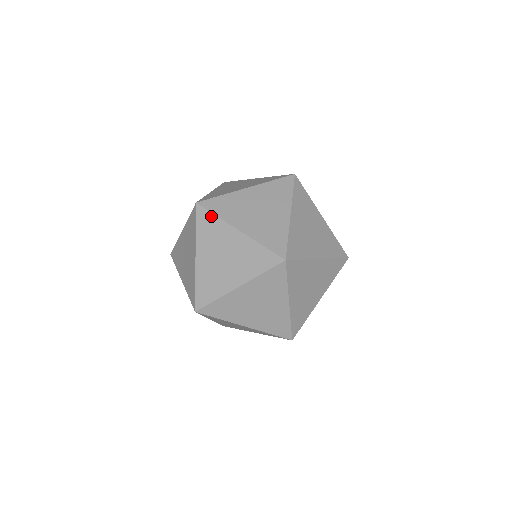
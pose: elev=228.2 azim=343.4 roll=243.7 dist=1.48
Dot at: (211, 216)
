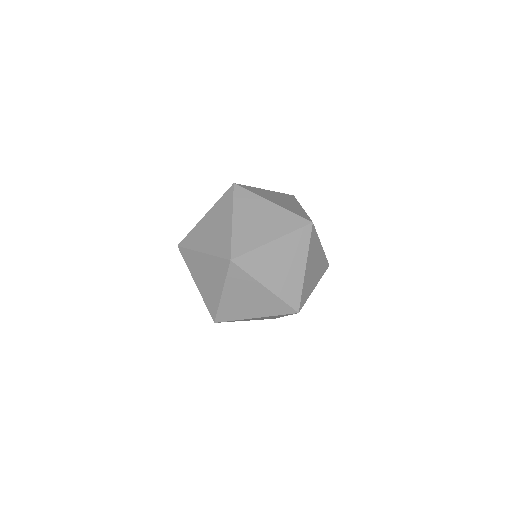
Dot at: (185, 261)
